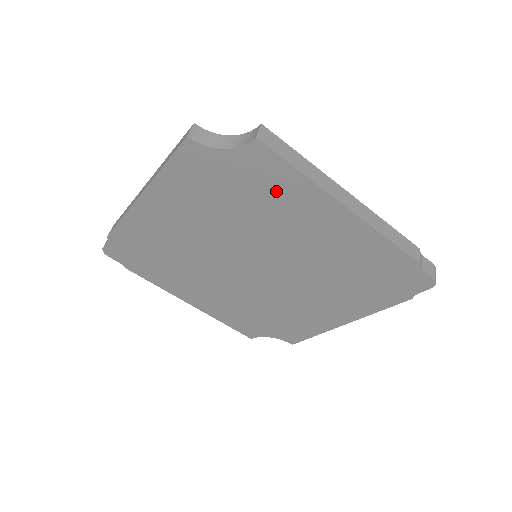
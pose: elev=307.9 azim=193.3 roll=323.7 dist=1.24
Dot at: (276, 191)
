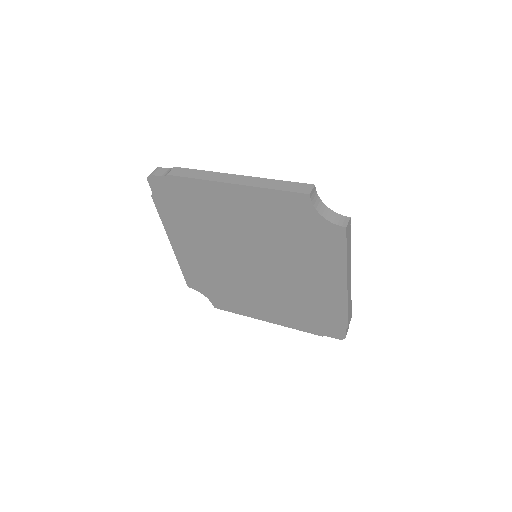
Dot at: (321, 251)
